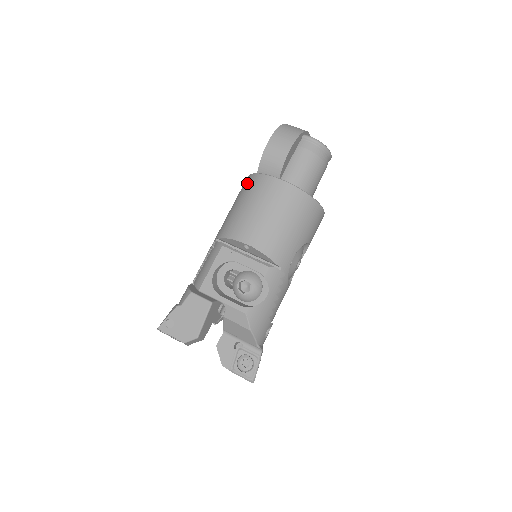
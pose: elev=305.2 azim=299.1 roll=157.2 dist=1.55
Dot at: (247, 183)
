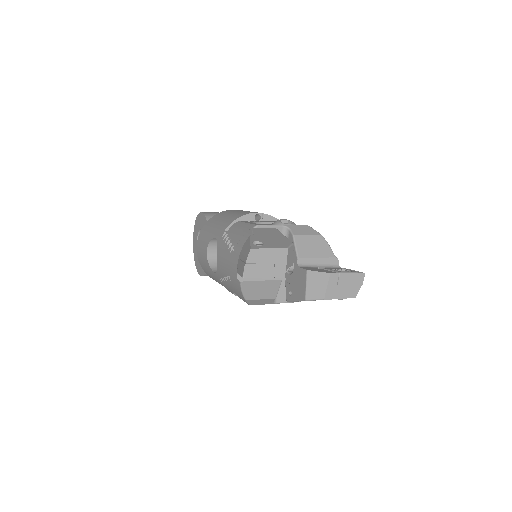
Dot at: (209, 222)
